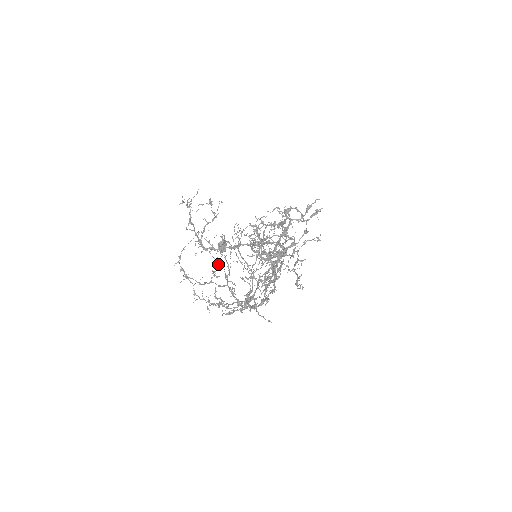
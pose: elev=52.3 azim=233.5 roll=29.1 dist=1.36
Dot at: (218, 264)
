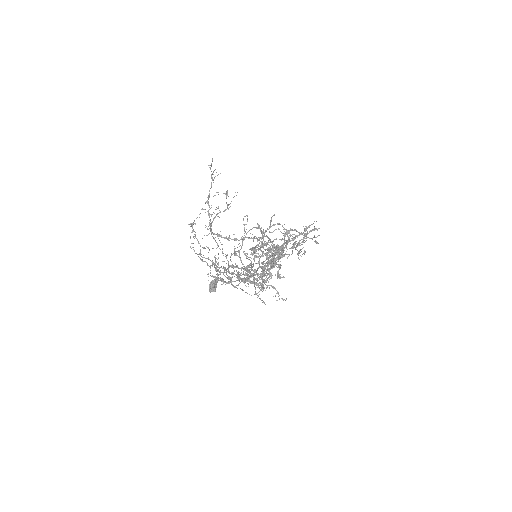
Dot at: occluded
